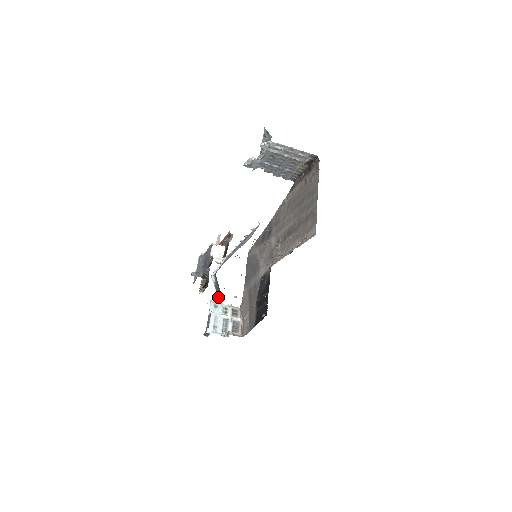
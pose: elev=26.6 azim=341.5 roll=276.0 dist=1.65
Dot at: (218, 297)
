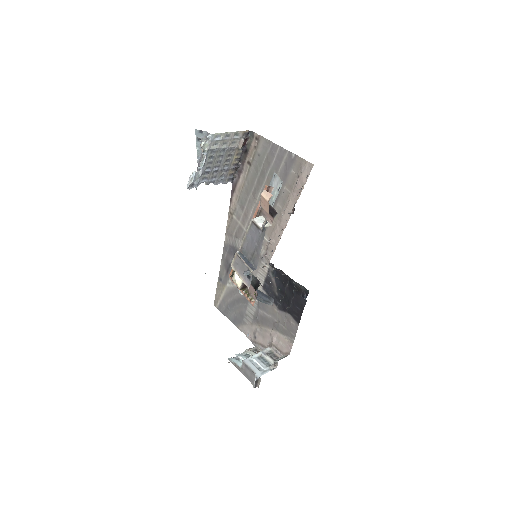
Dot at: (265, 303)
